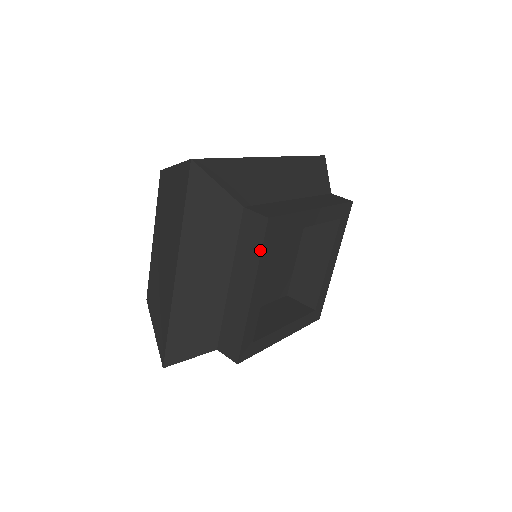
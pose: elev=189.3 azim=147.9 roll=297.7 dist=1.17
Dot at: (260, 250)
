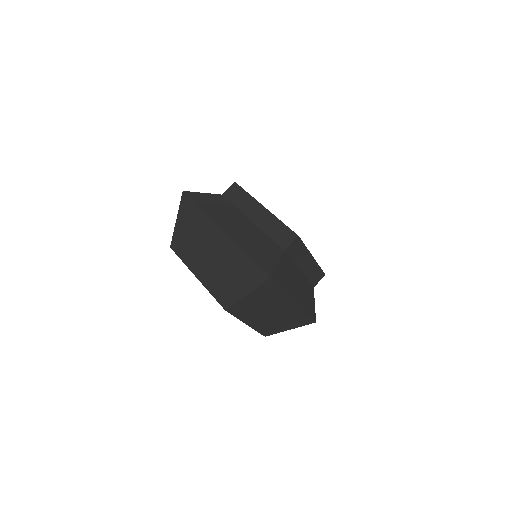
Dot at: (246, 192)
